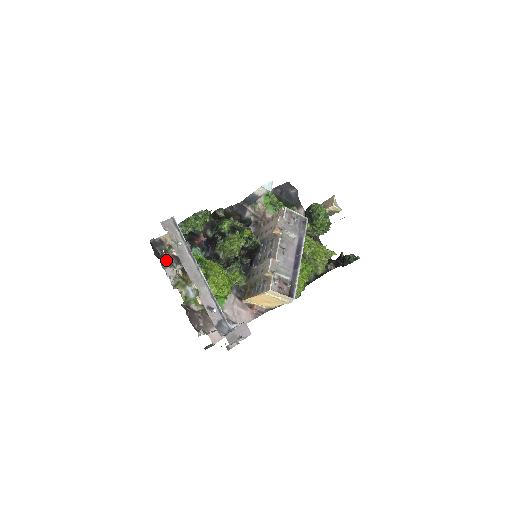
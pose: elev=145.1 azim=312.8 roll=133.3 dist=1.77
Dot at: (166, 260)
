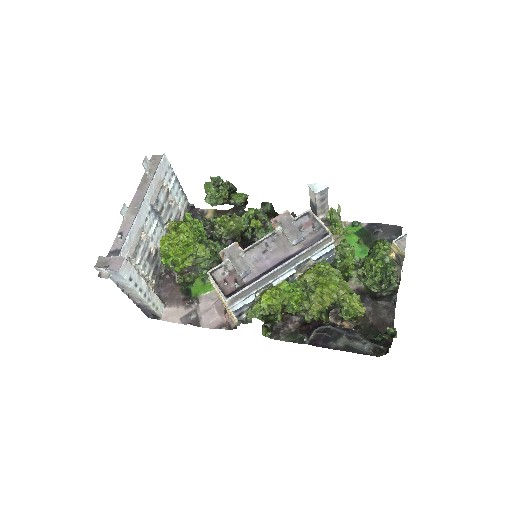
Dot at: occluded
